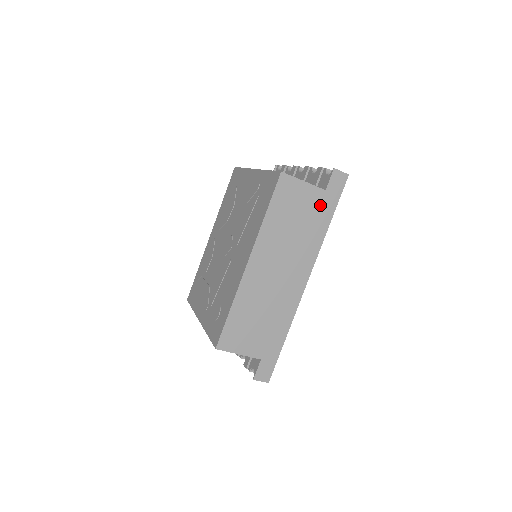
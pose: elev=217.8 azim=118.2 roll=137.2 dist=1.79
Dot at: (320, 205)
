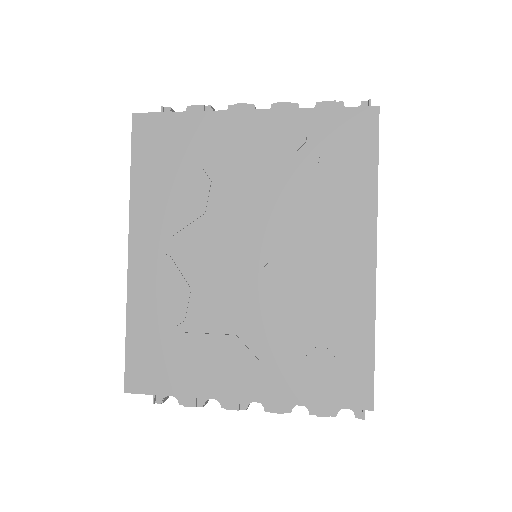
Dot at: occluded
